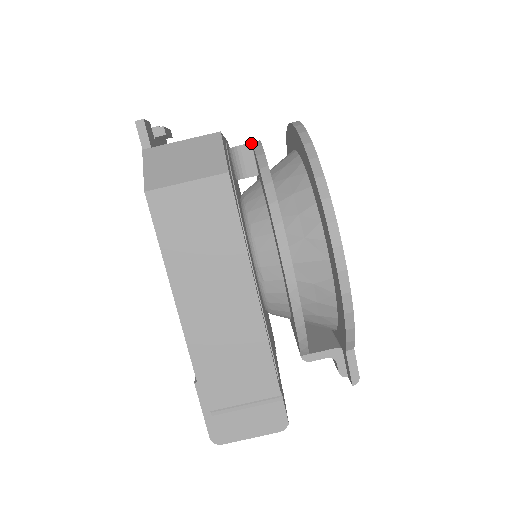
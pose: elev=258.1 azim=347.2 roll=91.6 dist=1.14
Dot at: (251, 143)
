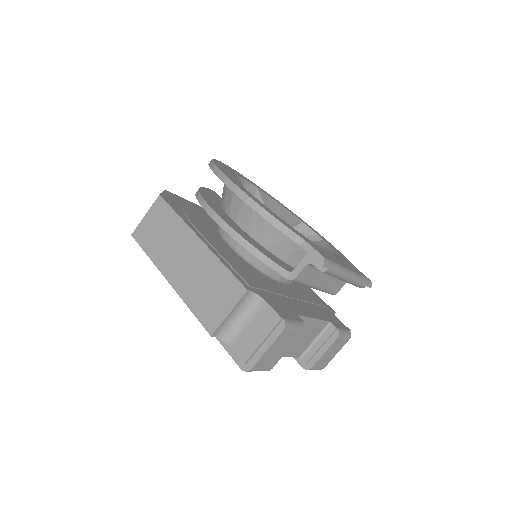
Dot at: occluded
